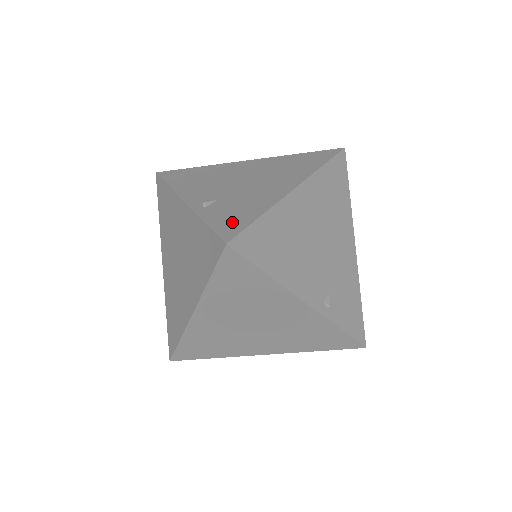
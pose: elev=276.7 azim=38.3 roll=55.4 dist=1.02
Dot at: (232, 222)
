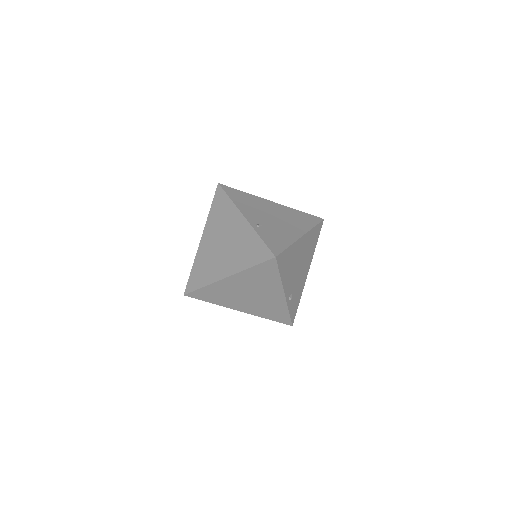
Dot at: (275, 244)
